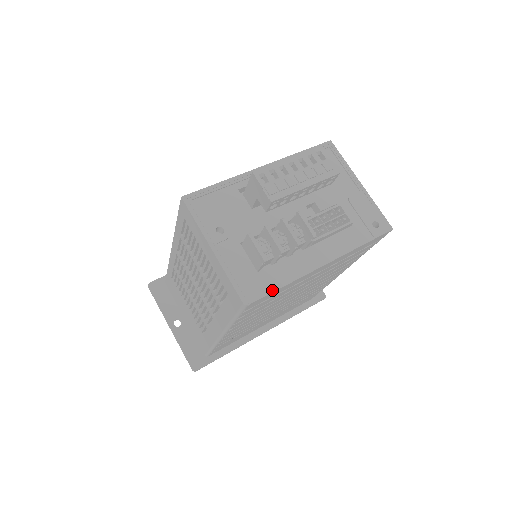
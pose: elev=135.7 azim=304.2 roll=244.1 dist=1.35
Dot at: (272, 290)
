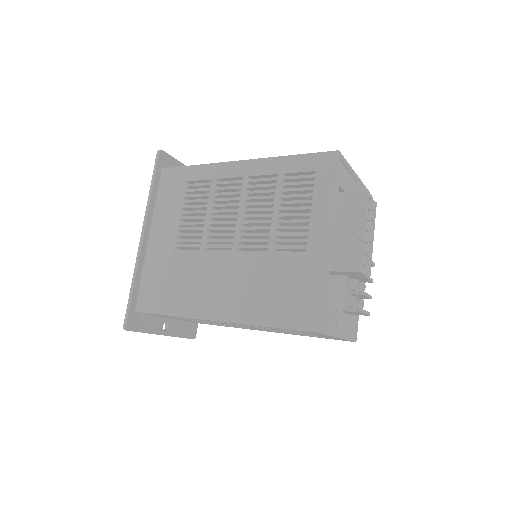
Dot at: (358, 316)
